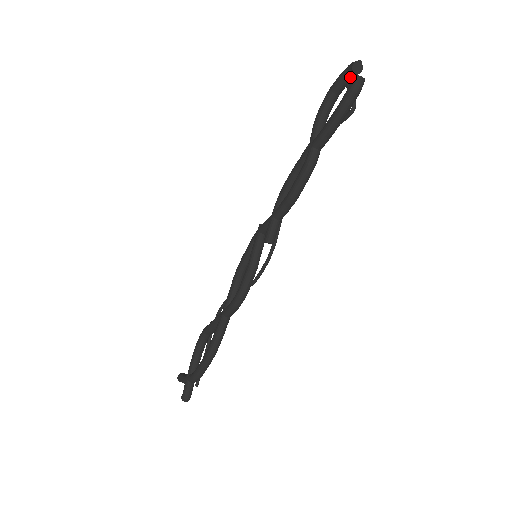
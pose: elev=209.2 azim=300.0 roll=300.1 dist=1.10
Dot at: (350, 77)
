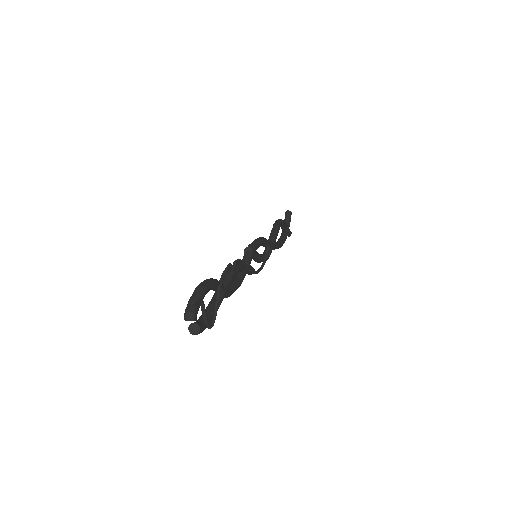
Dot at: occluded
